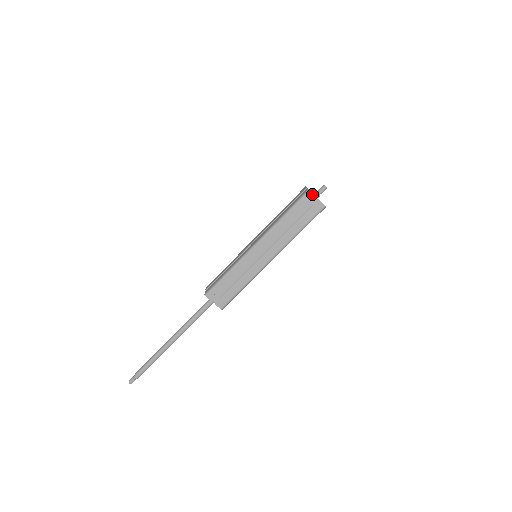
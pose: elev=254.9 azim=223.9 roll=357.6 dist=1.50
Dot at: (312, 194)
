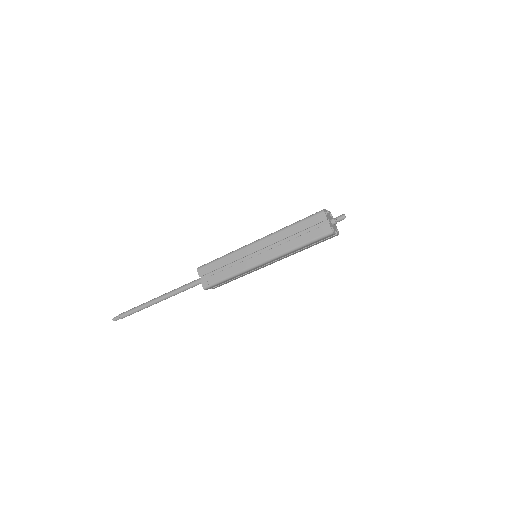
Dot at: (334, 234)
